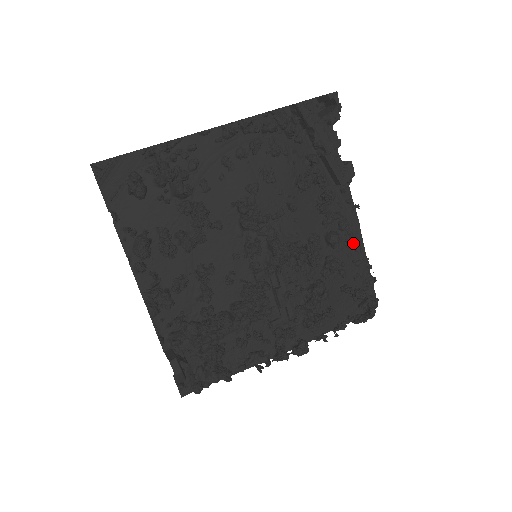
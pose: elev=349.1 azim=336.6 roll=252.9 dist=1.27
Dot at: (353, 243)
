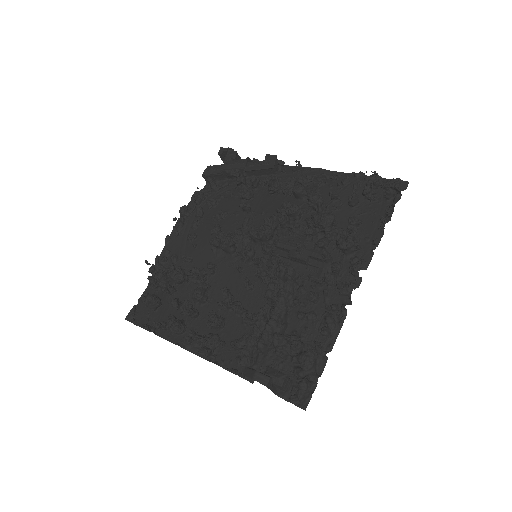
Dot at: (327, 179)
